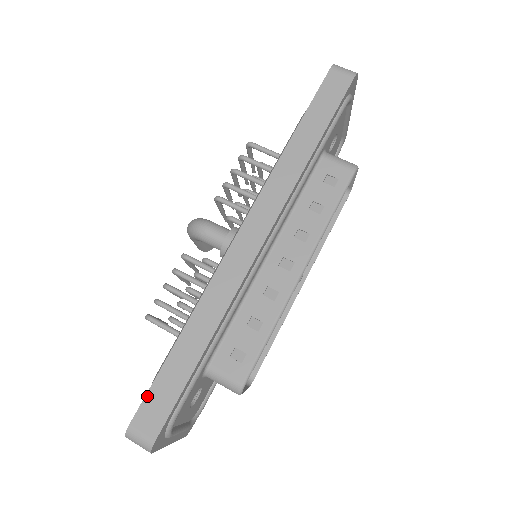
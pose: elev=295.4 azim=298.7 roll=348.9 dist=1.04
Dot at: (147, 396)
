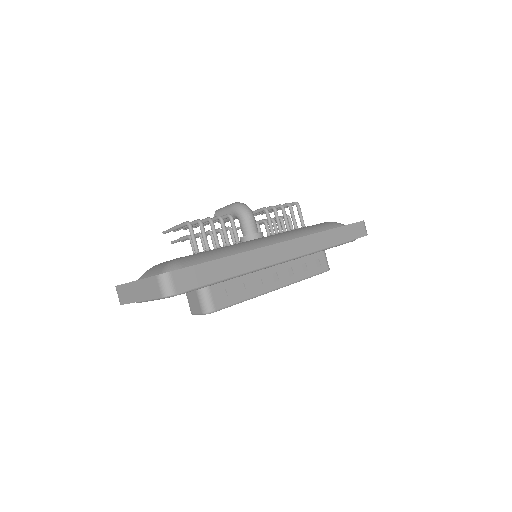
Dot at: (191, 267)
